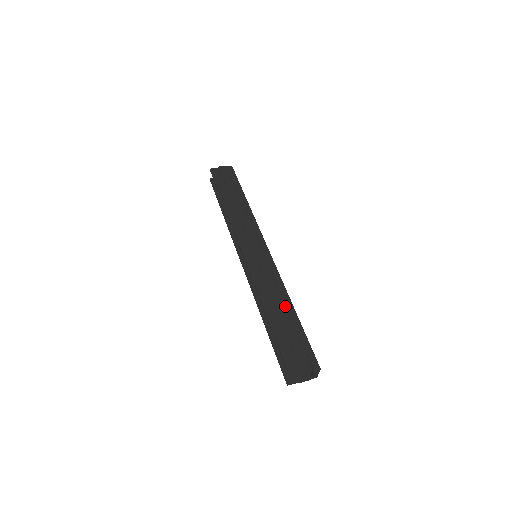
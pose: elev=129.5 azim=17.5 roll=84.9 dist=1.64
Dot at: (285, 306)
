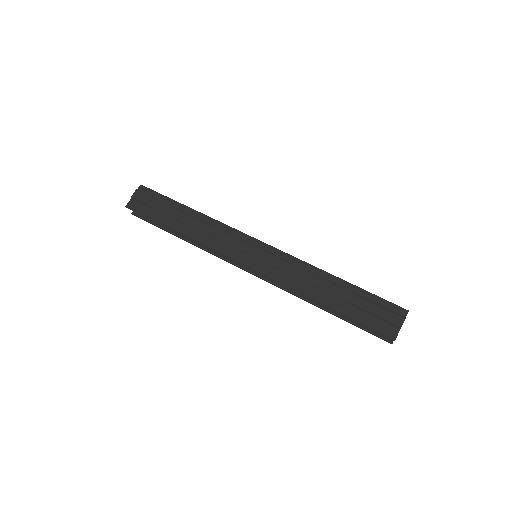
Dot at: (330, 283)
